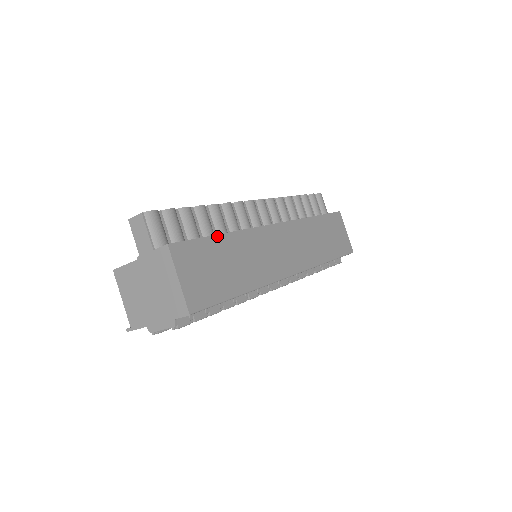
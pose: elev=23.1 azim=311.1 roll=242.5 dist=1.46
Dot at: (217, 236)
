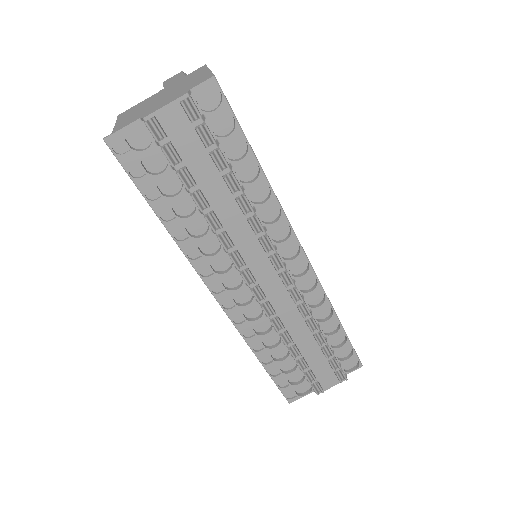
Dot at: occluded
